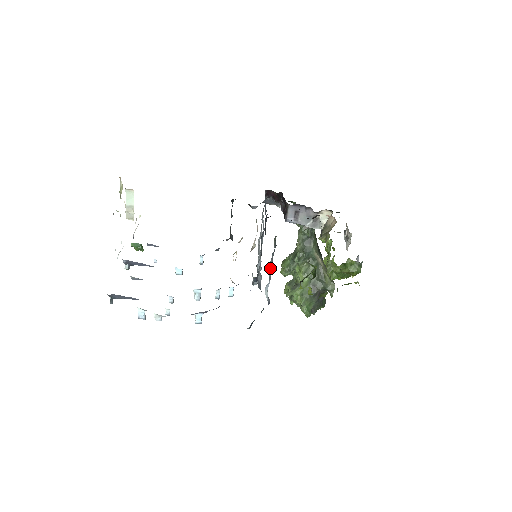
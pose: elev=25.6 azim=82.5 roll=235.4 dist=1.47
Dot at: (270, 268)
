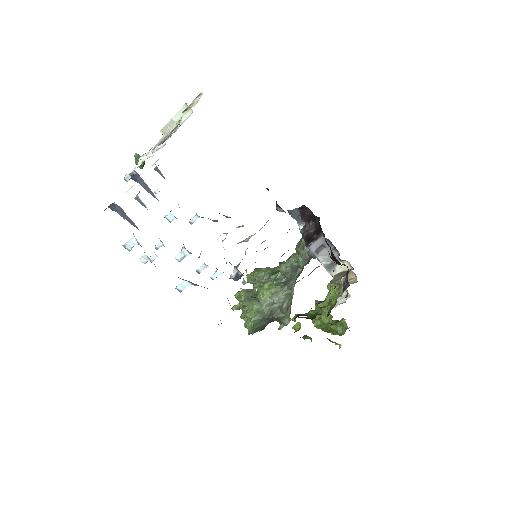
Dot at: occluded
